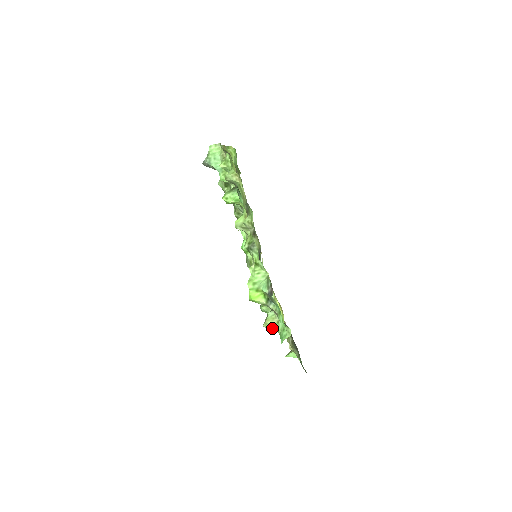
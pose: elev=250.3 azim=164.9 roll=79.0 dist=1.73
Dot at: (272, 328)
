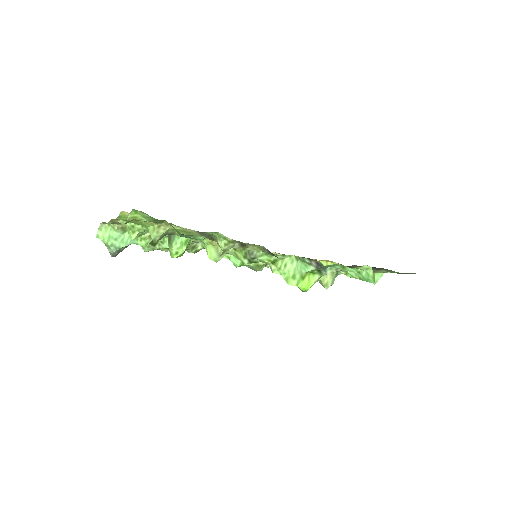
Dot at: (333, 281)
